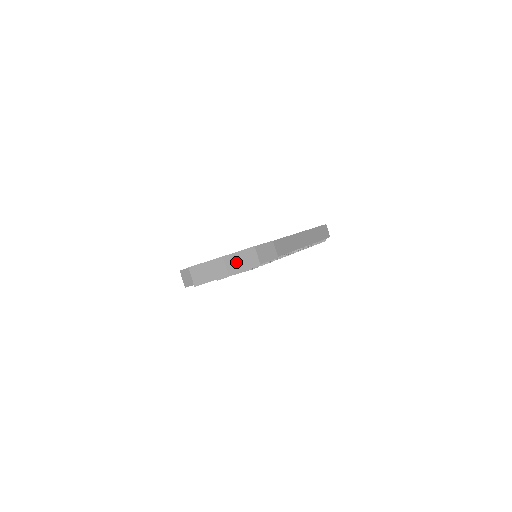
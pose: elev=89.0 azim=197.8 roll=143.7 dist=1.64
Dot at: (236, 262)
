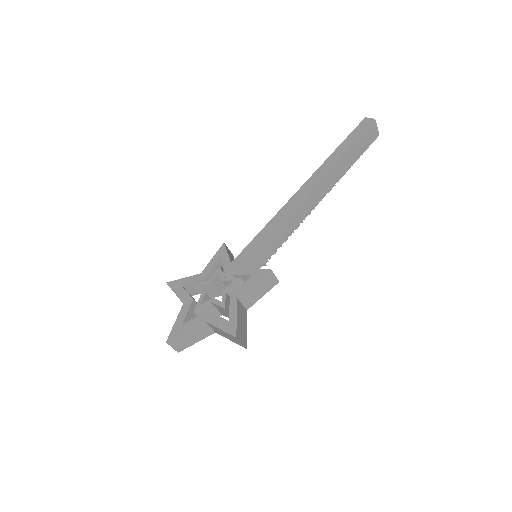
Dot at: (220, 332)
